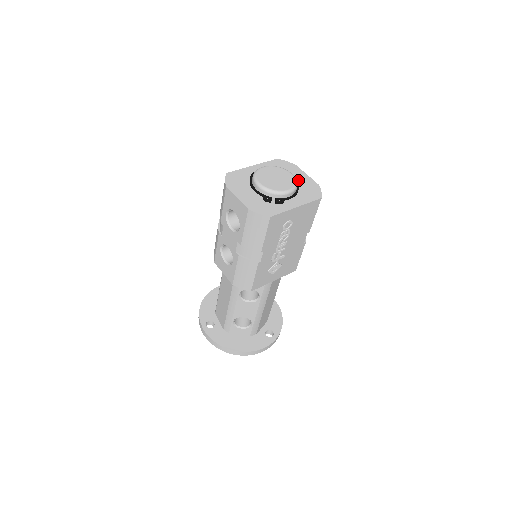
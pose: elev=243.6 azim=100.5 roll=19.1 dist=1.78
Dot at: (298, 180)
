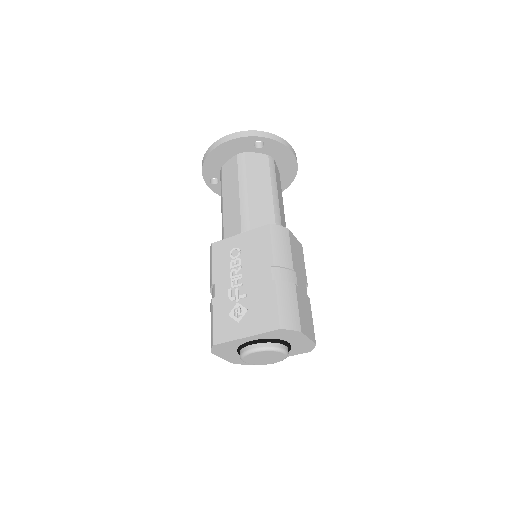
Dot at: (294, 343)
